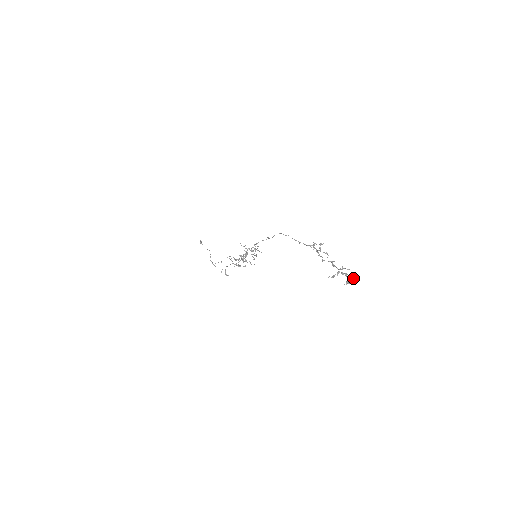
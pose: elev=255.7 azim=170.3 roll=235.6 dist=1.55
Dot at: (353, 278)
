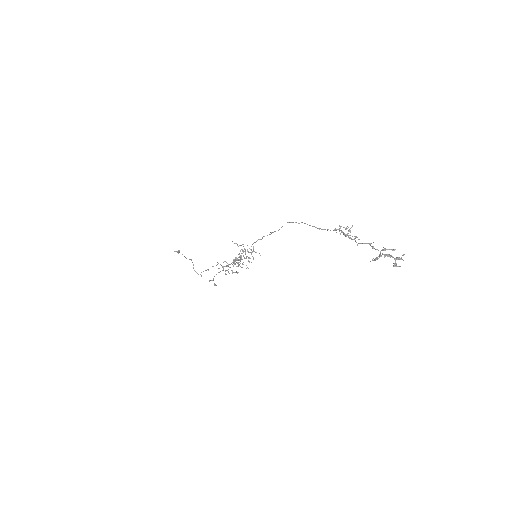
Dot at: (400, 259)
